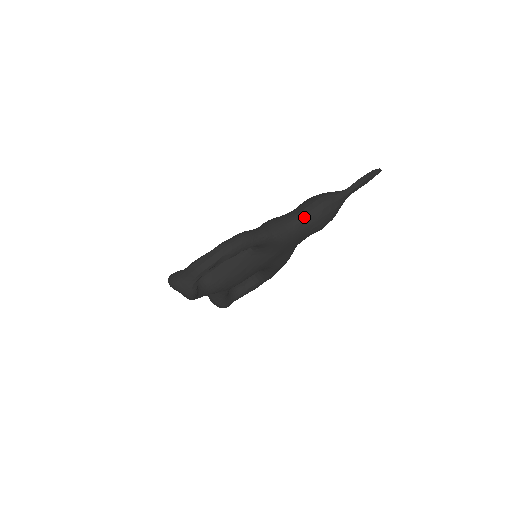
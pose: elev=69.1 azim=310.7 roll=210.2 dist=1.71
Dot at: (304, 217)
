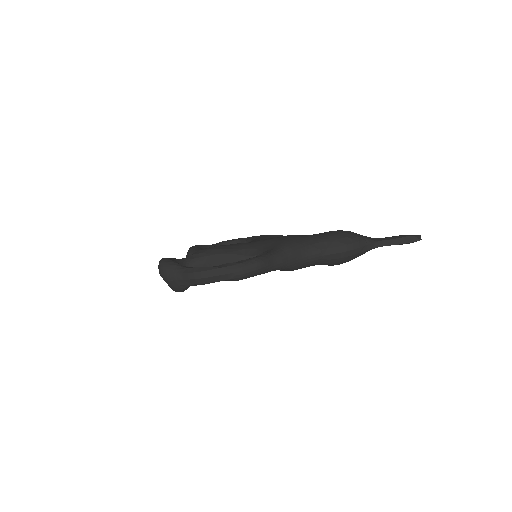
Dot at: (325, 256)
